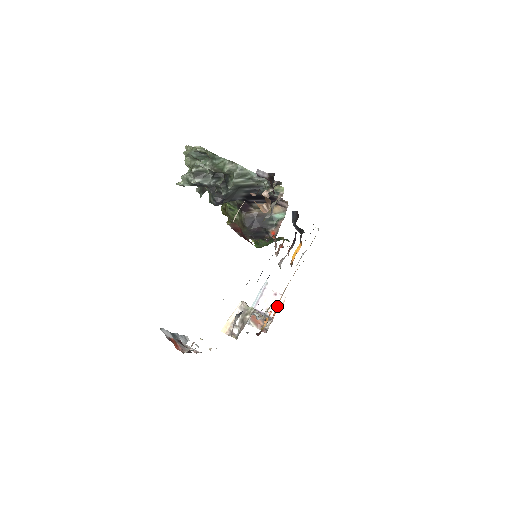
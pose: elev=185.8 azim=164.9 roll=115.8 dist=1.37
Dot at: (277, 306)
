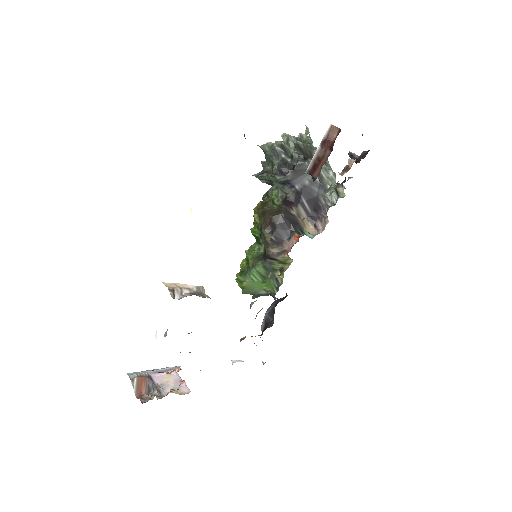
Dot at: (184, 381)
